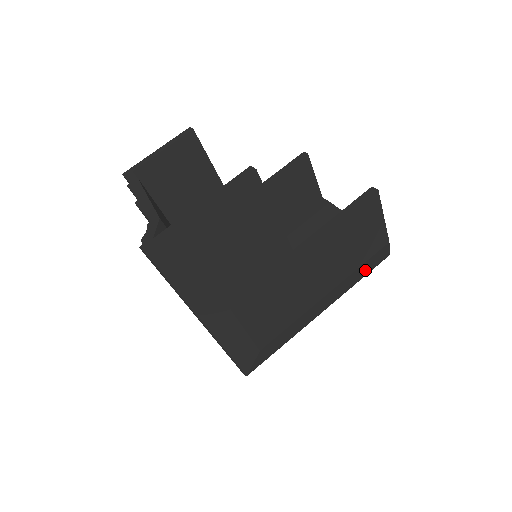
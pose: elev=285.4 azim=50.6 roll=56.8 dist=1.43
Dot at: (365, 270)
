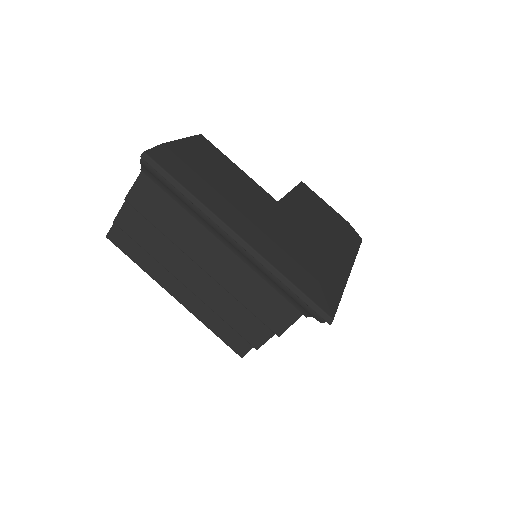
Dot at: (352, 242)
